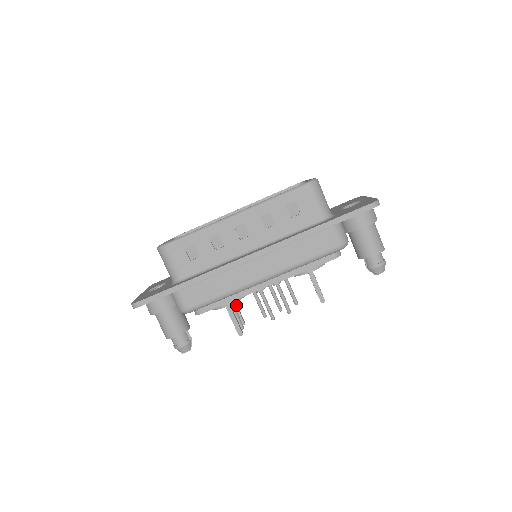
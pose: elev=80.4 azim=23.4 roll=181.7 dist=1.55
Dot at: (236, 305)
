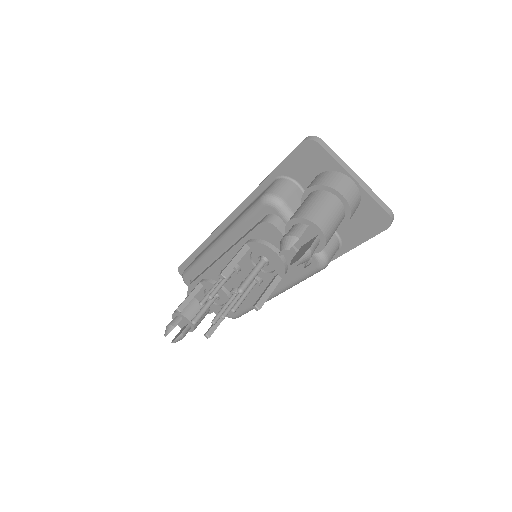
Dot at: occluded
